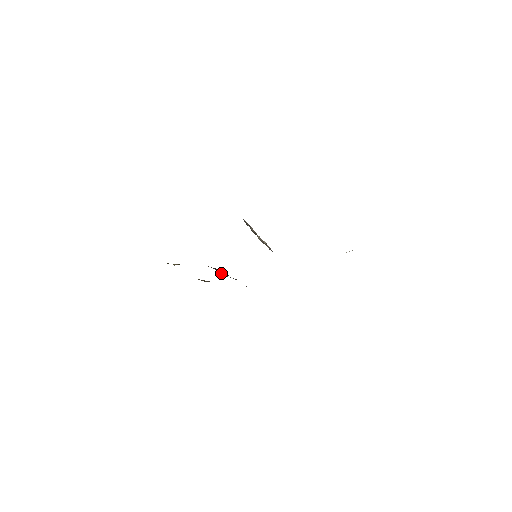
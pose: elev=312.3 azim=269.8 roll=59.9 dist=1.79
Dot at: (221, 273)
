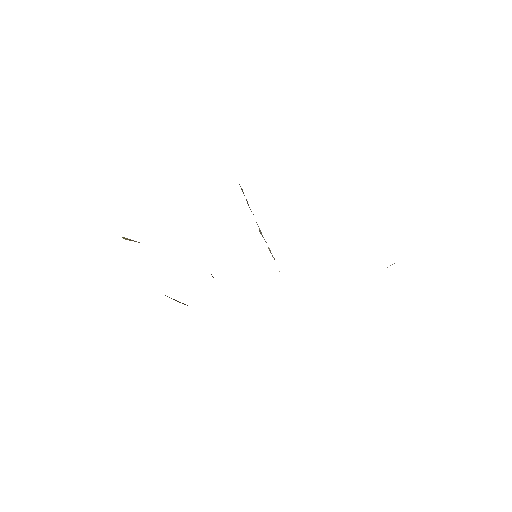
Dot at: occluded
